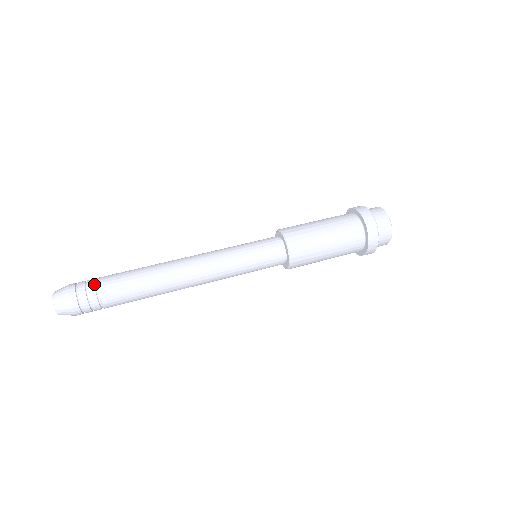
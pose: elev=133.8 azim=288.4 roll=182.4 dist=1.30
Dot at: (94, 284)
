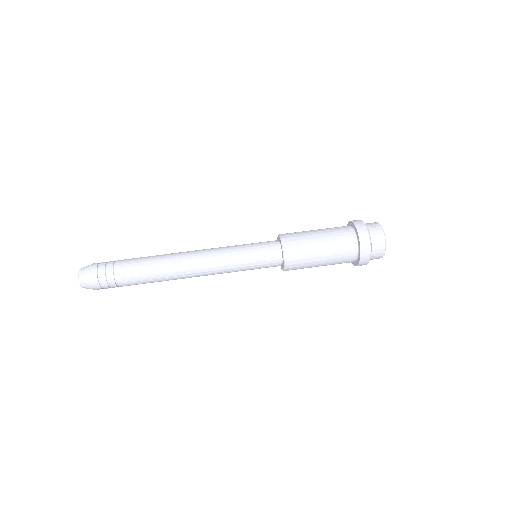
Dot at: (113, 271)
